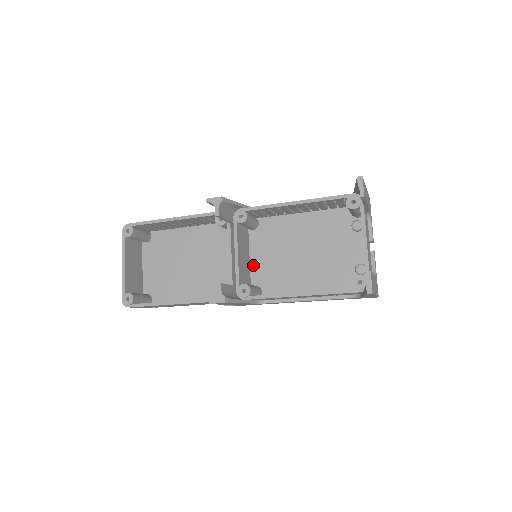
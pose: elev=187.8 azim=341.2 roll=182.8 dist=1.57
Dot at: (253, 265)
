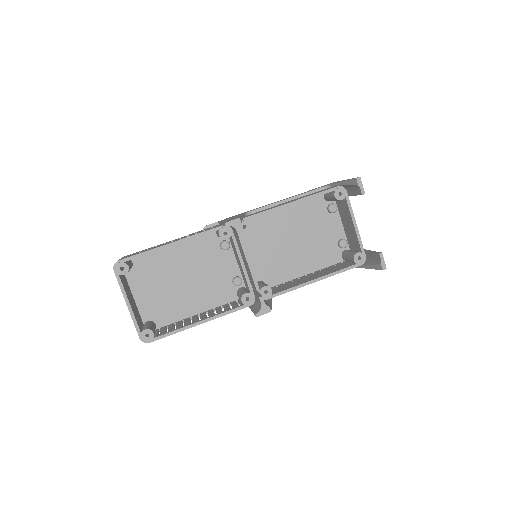
Dot at: (251, 263)
